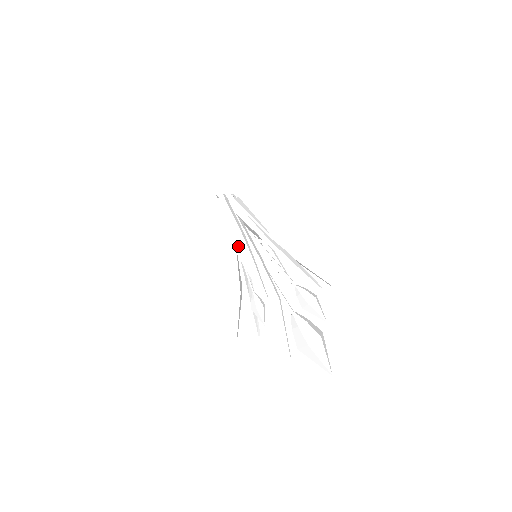
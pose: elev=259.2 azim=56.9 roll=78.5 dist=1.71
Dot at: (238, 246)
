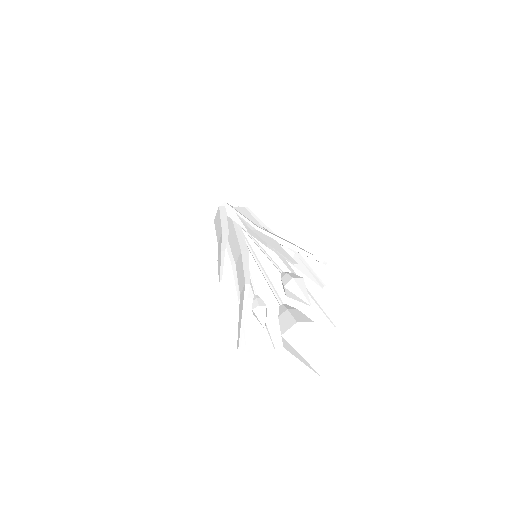
Dot at: (219, 244)
